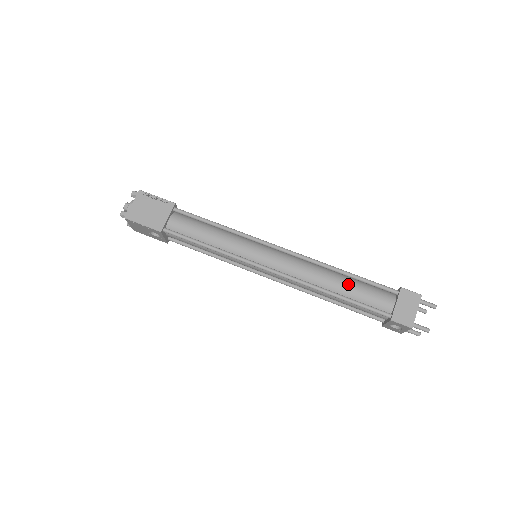
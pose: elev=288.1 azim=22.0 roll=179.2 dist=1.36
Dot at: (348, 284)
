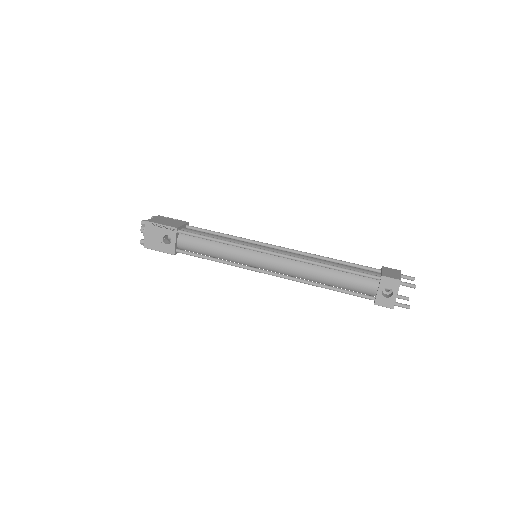
Dot at: (338, 263)
